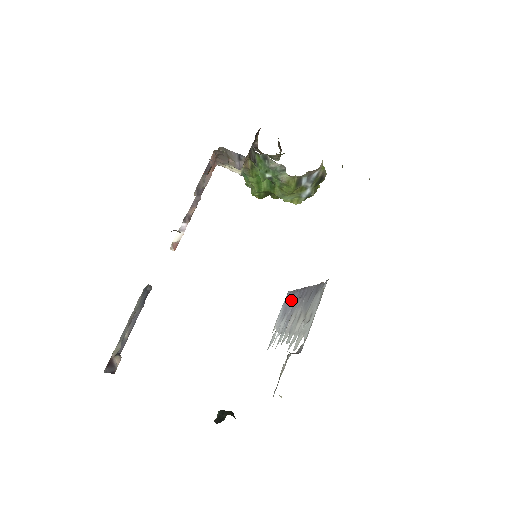
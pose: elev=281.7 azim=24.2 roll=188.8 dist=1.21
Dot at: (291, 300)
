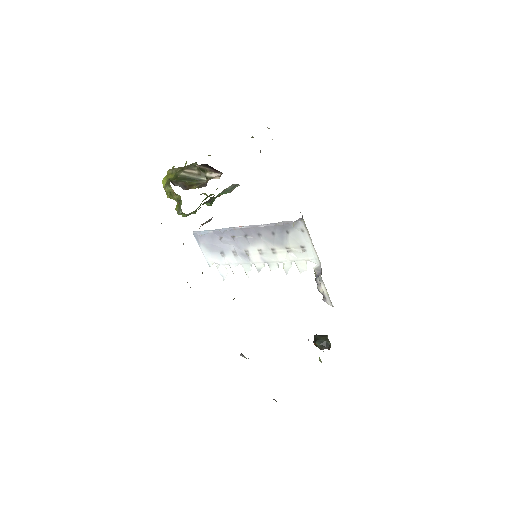
Dot at: (222, 240)
